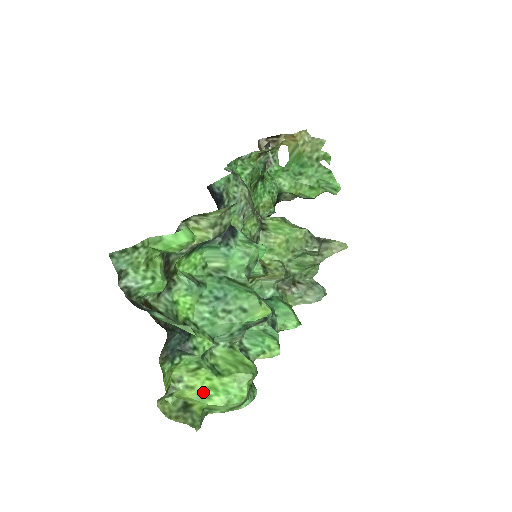
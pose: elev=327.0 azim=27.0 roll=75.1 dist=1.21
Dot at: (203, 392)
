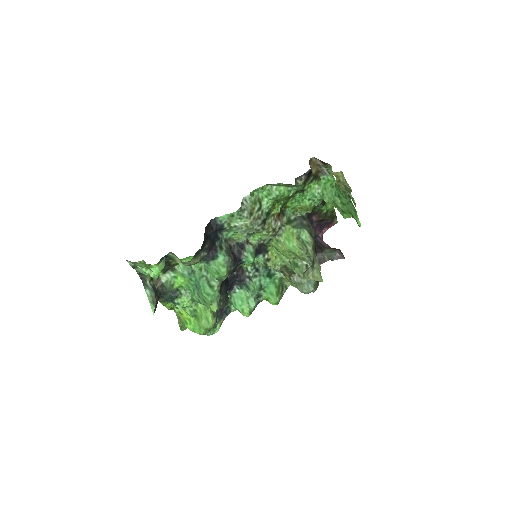
Dot at: (185, 319)
